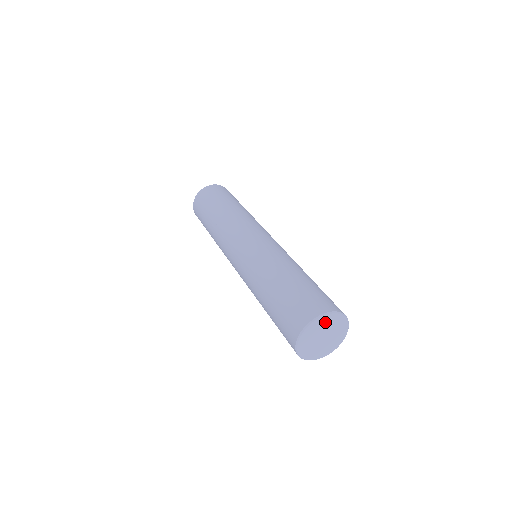
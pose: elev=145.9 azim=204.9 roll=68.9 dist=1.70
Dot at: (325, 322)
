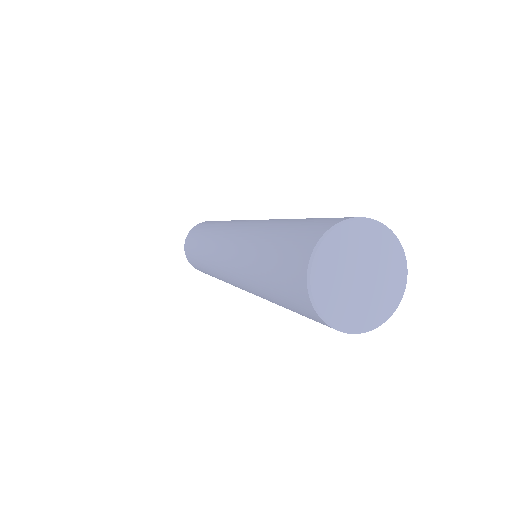
Dot at: (371, 240)
